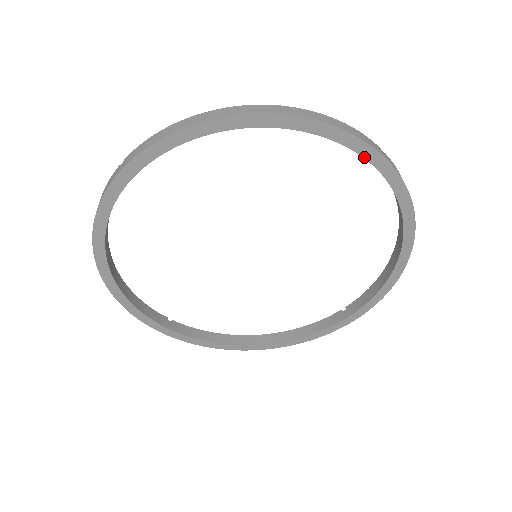
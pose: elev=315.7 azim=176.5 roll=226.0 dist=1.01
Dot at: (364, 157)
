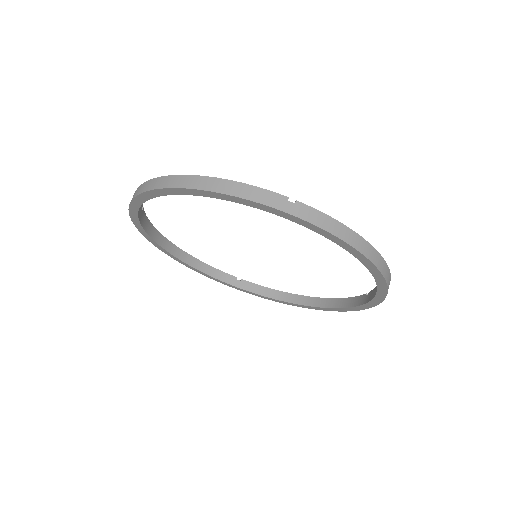
Dot at: (267, 211)
